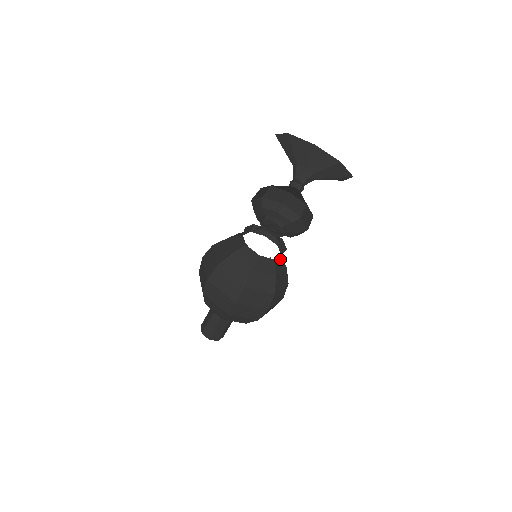
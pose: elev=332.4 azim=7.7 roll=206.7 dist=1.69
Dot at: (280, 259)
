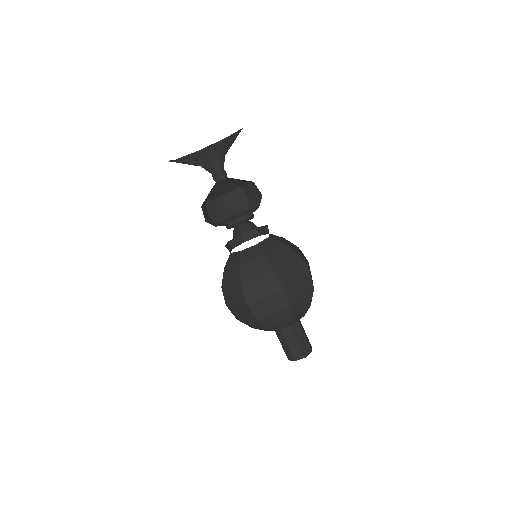
Dot at: (268, 241)
